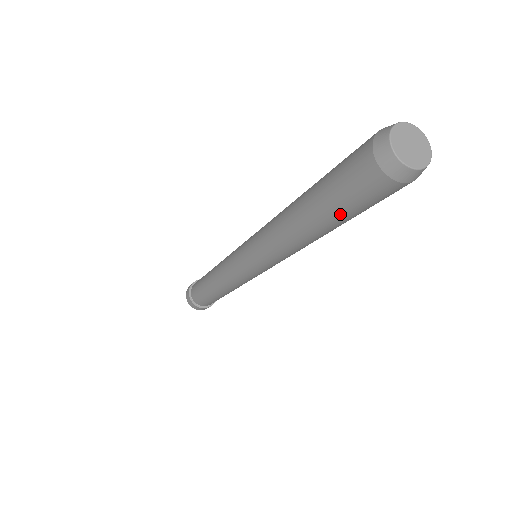
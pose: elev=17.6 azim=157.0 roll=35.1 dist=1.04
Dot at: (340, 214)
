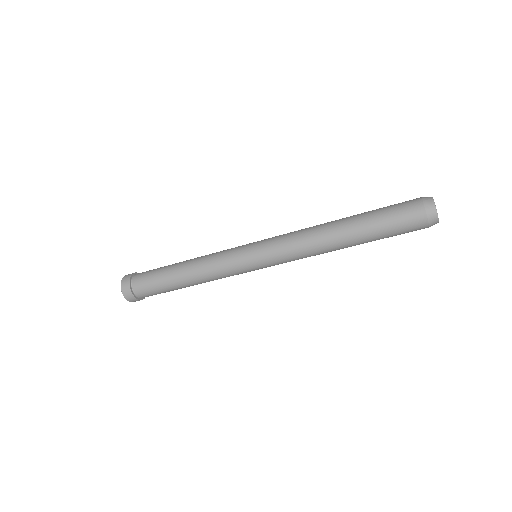
Dot at: occluded
